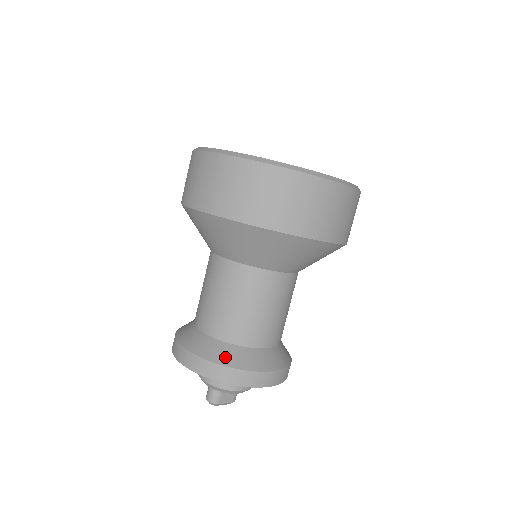
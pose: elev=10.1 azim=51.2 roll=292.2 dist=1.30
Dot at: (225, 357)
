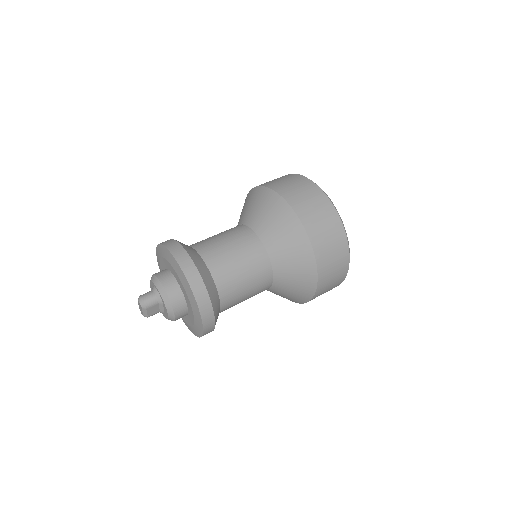
Dot at: (211, 289)
